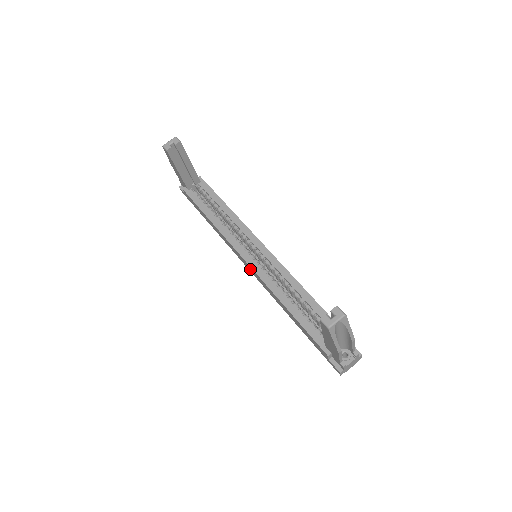
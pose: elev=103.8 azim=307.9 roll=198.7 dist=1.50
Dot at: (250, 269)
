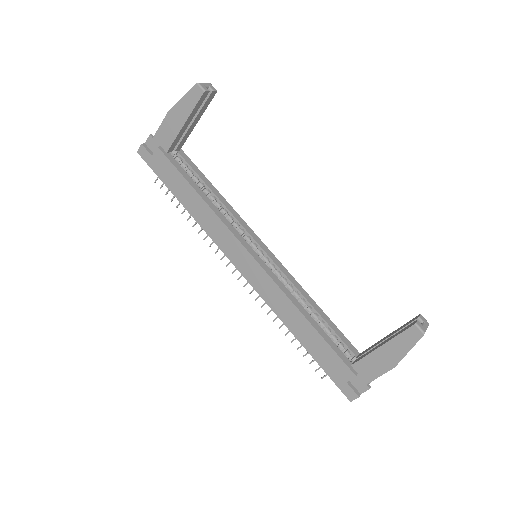
Dot at: (249, 269)
